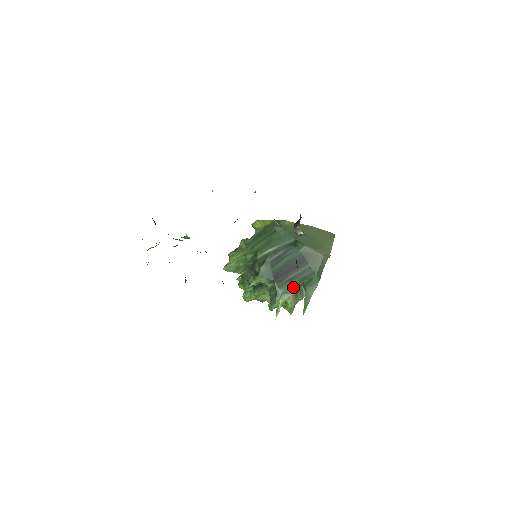
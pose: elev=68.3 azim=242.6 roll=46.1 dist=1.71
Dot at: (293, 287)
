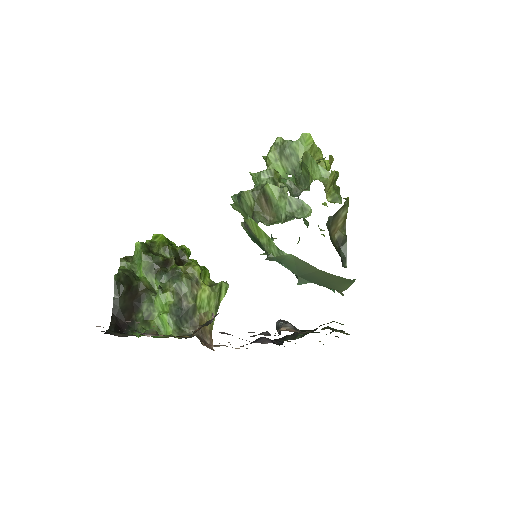
Dot at: occluded
